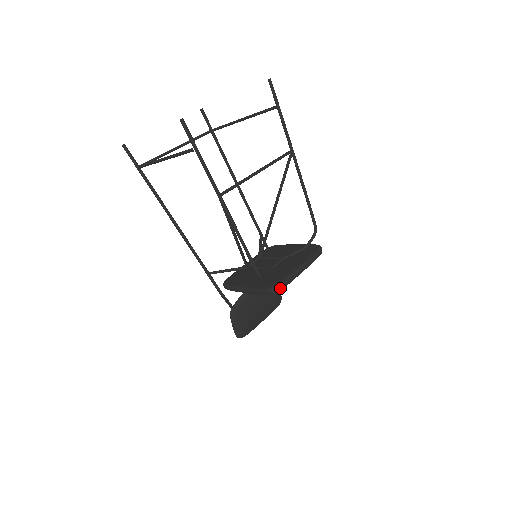
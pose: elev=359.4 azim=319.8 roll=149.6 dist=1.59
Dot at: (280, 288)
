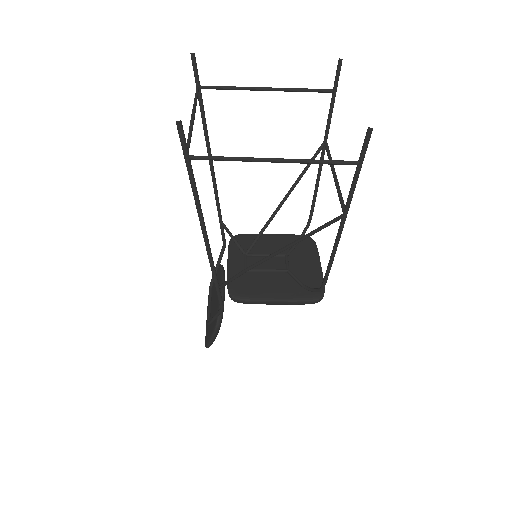
Dot at: (323, 295)
